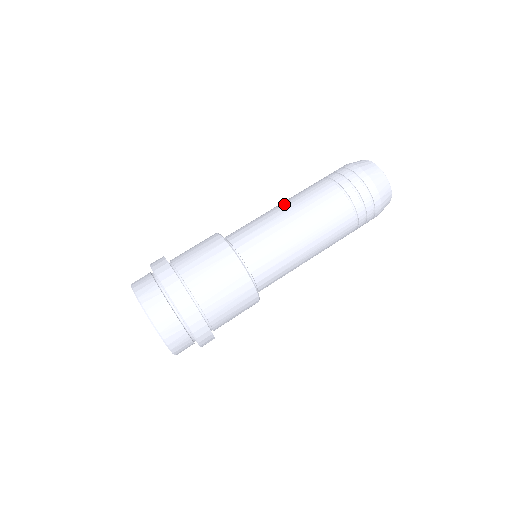
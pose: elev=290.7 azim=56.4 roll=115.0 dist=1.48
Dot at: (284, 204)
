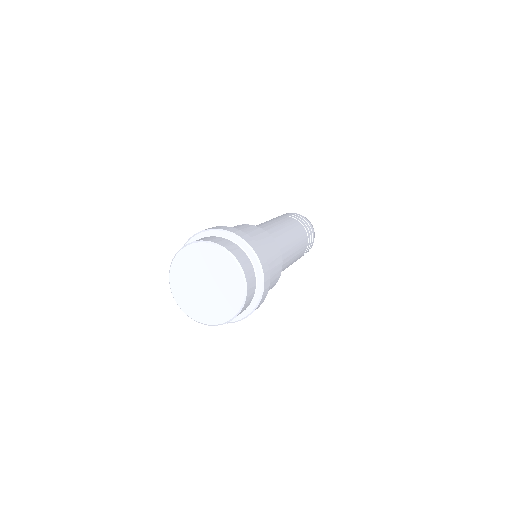
Dot at: (271, 221)
